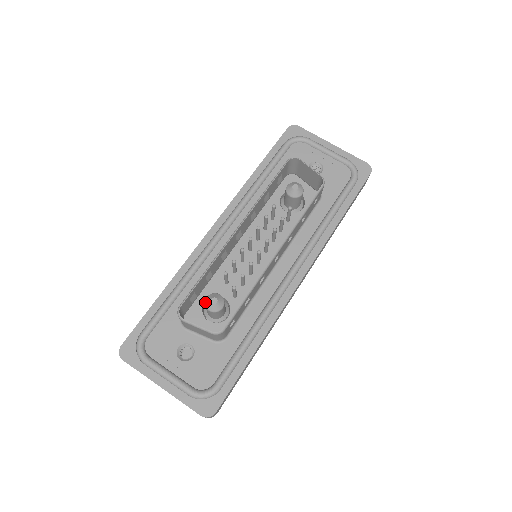
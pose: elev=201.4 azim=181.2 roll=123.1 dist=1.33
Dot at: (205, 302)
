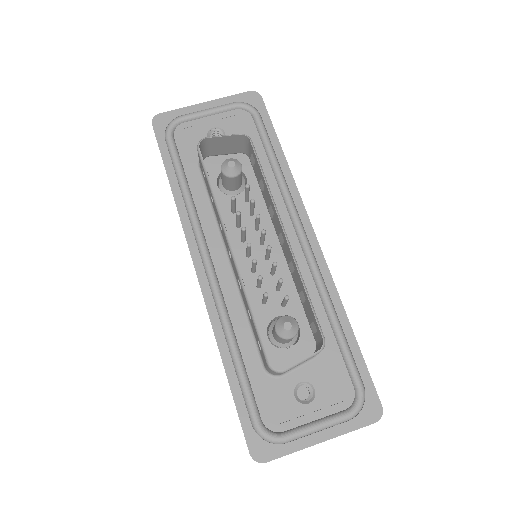
Dot at: (280, 336)
